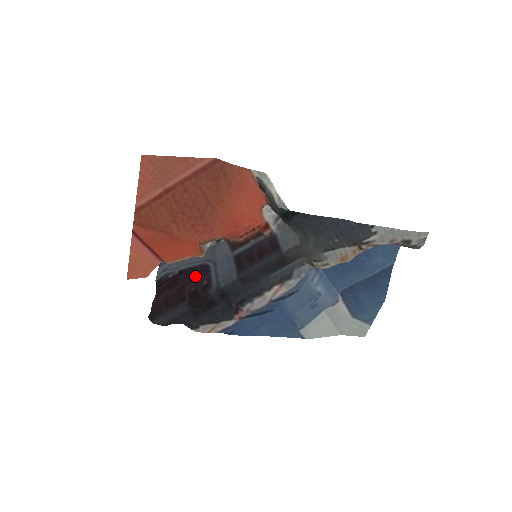
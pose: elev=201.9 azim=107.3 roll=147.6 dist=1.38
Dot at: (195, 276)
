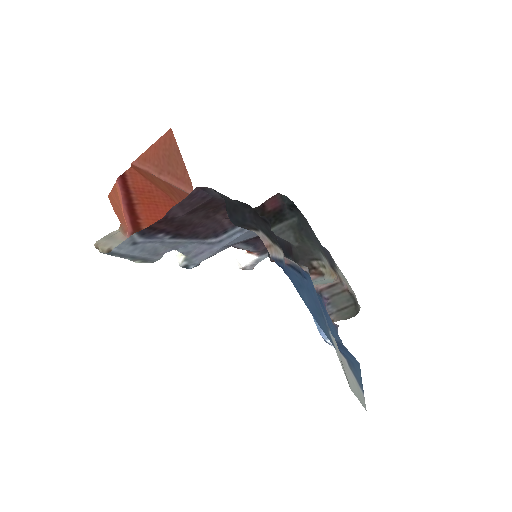
Dot at: (212, 226)
